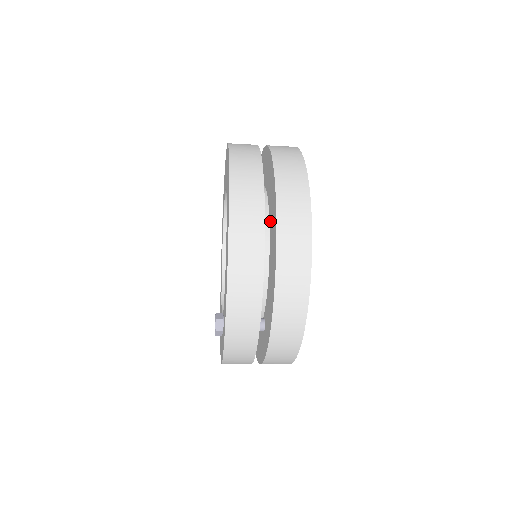
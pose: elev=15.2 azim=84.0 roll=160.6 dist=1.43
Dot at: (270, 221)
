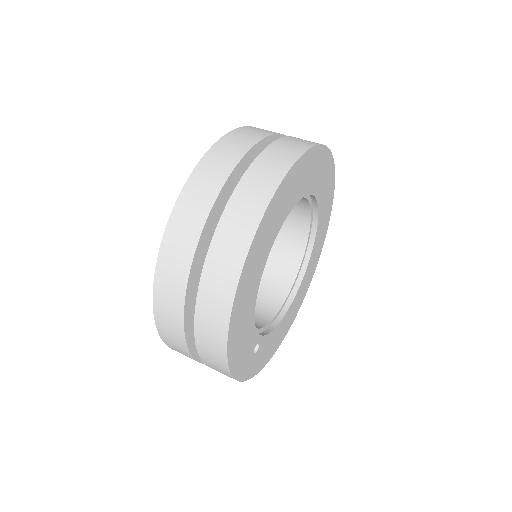
Dot at: occluded
